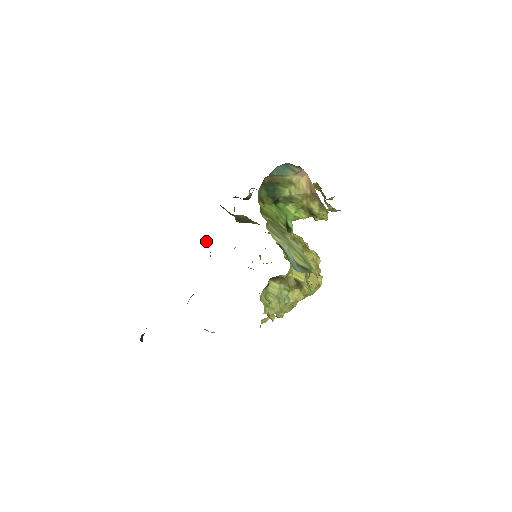
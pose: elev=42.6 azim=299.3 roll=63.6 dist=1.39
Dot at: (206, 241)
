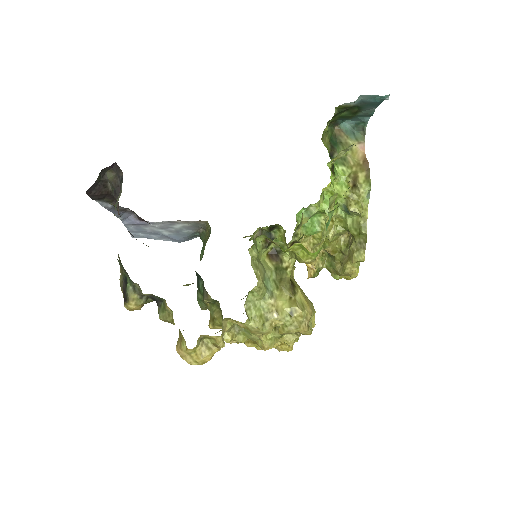
Dot at: occluded
